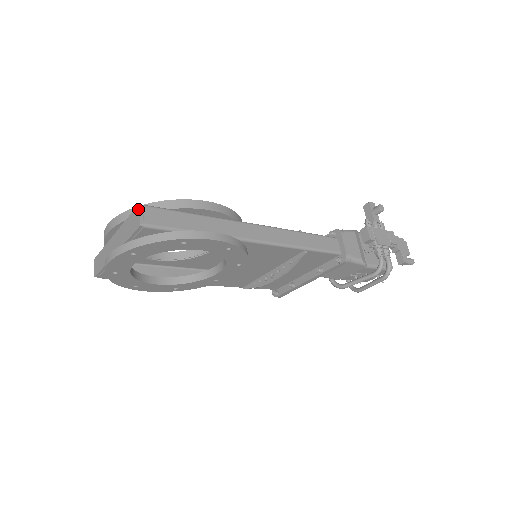
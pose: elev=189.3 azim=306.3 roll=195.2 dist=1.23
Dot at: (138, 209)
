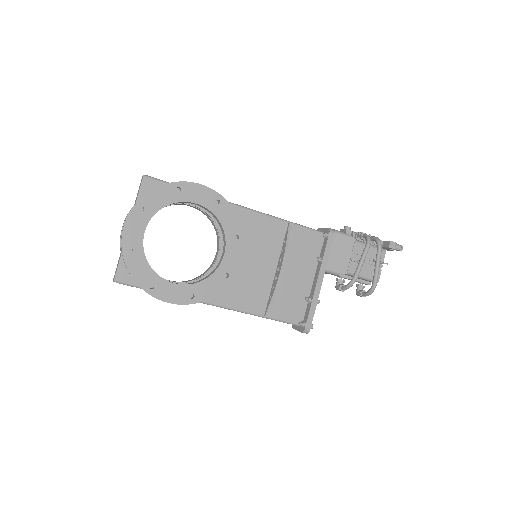
Dot at: occluded
